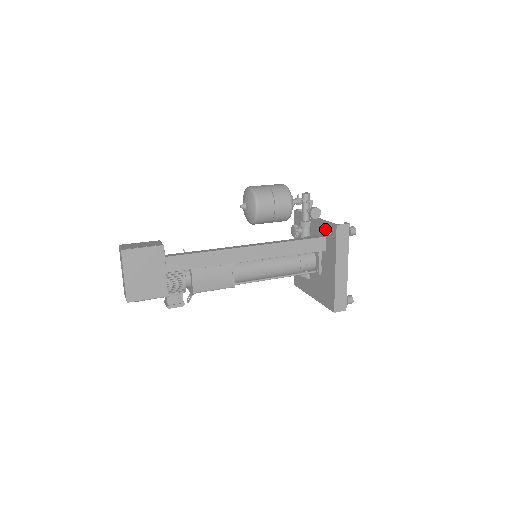
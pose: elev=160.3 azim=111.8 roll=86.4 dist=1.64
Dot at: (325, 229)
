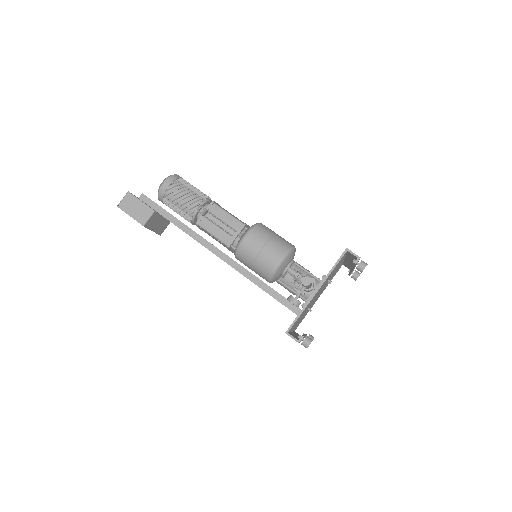
Dot at: occluded
